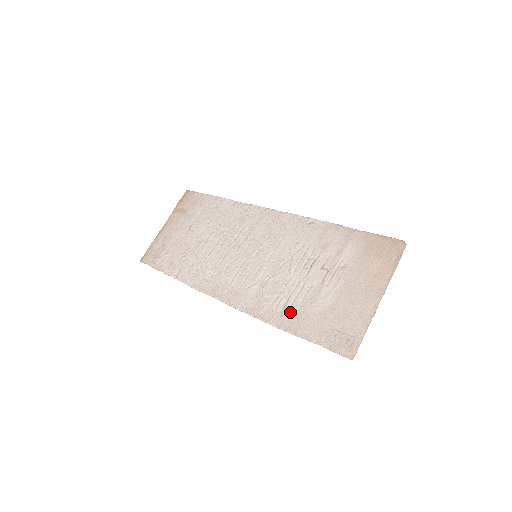
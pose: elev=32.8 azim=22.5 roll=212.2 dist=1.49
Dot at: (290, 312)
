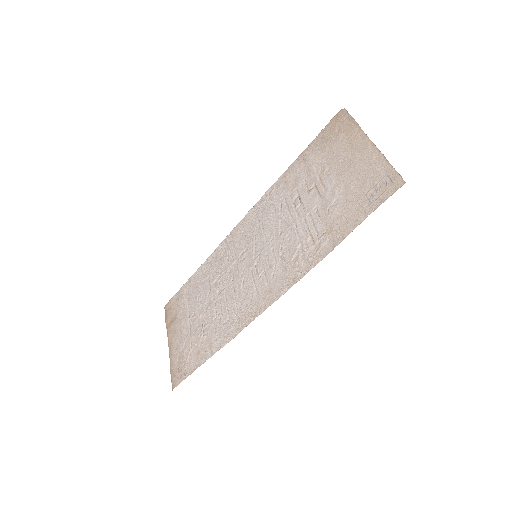
Dot at: (322, 236)
